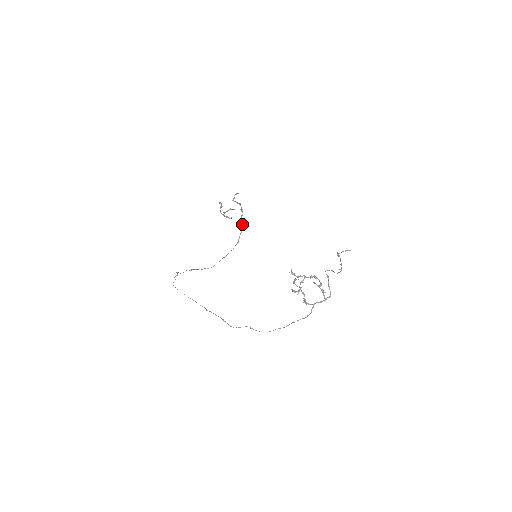
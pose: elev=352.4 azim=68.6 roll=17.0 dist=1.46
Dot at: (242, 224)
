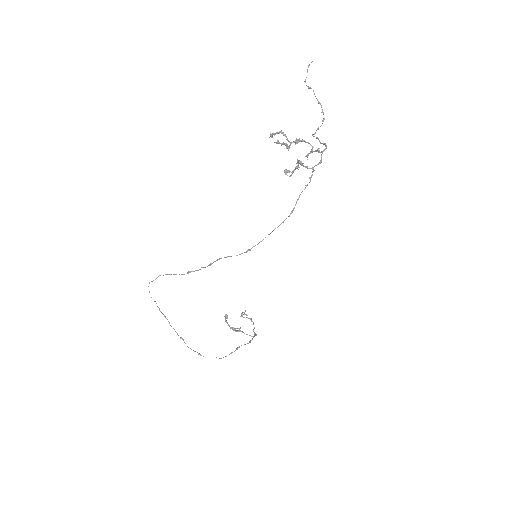
Dot at: (255, 335)
